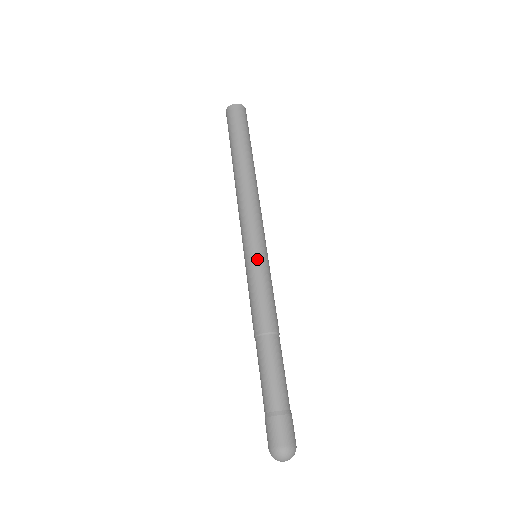
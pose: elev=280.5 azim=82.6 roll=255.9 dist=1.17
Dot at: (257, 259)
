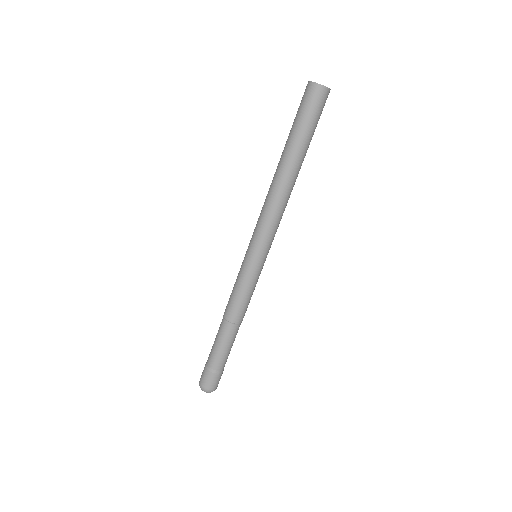
Dot at: (253, 266)
